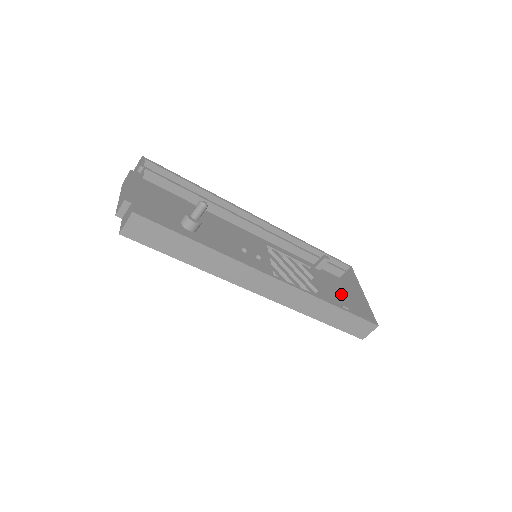
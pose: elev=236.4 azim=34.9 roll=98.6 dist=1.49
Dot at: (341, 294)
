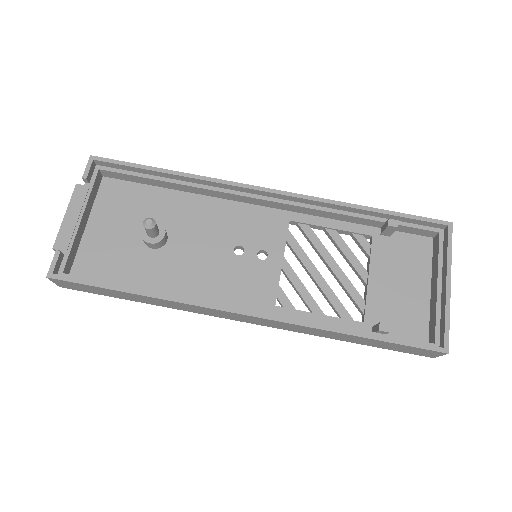
Dot at: (418, 277)
